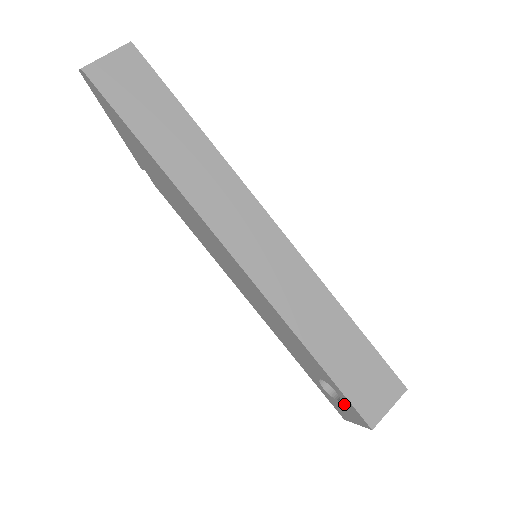
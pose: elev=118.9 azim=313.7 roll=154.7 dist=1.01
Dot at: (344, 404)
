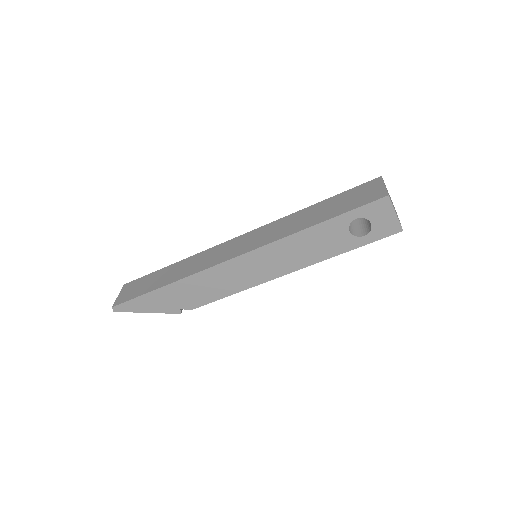
Dot at: (370, 217)
